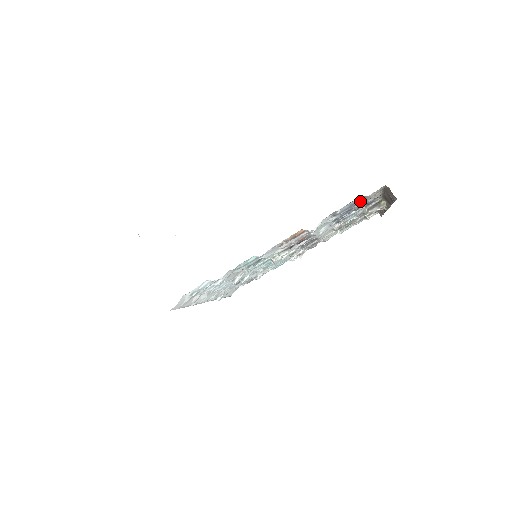
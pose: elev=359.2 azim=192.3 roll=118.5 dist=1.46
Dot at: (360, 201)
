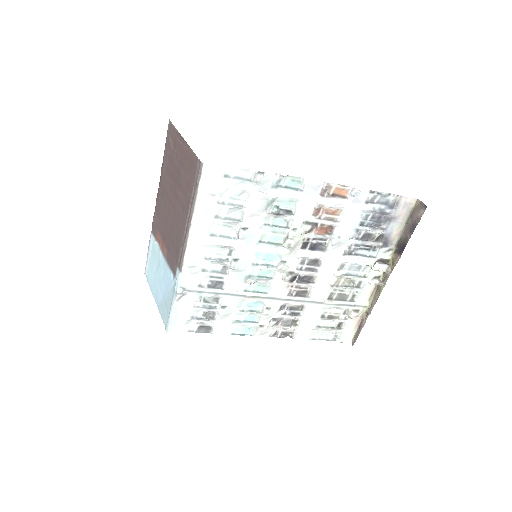
Dot at: (392, 208)
